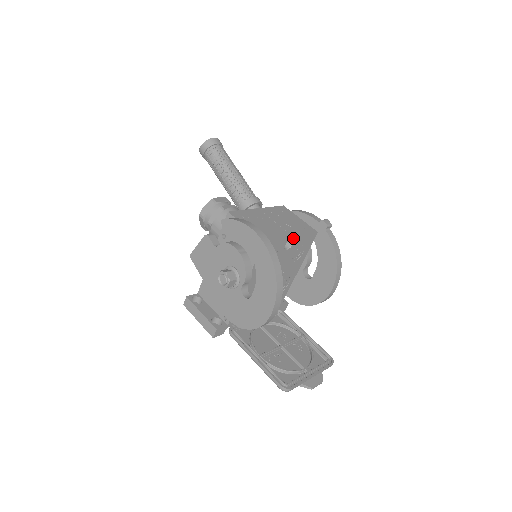
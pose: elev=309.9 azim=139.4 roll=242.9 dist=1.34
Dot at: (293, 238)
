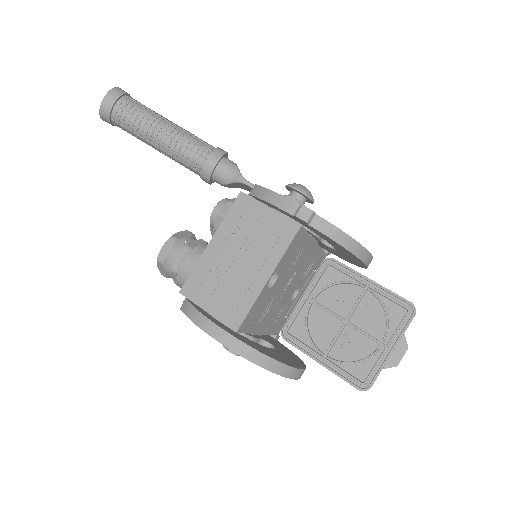
Dot at: (271, 276)
